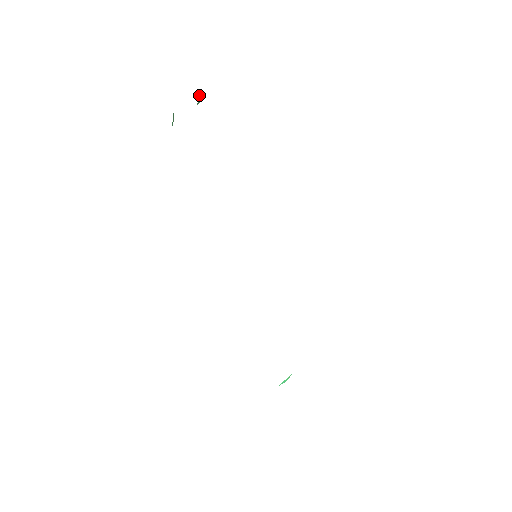
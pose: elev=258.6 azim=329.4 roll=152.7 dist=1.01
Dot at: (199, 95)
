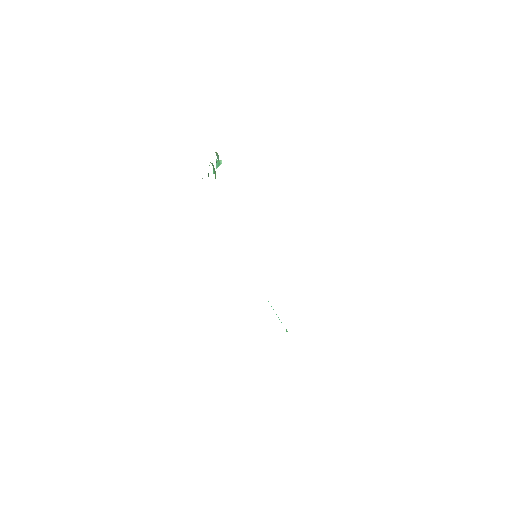
Dot at: (217, 162)
